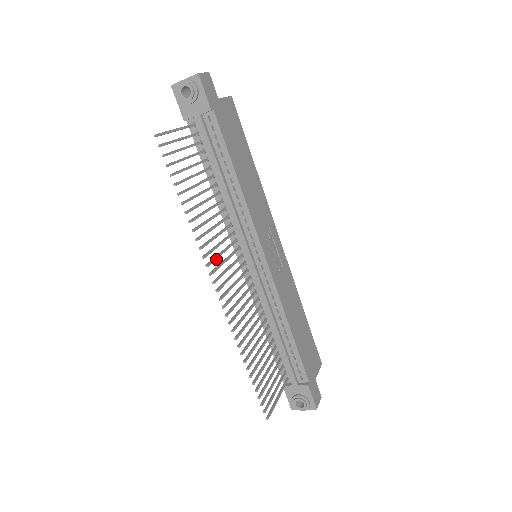
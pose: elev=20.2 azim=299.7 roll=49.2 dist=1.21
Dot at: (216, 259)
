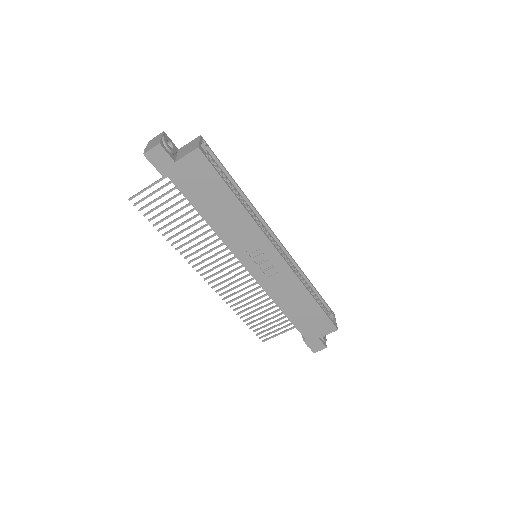
Dot at: (203, 262)
